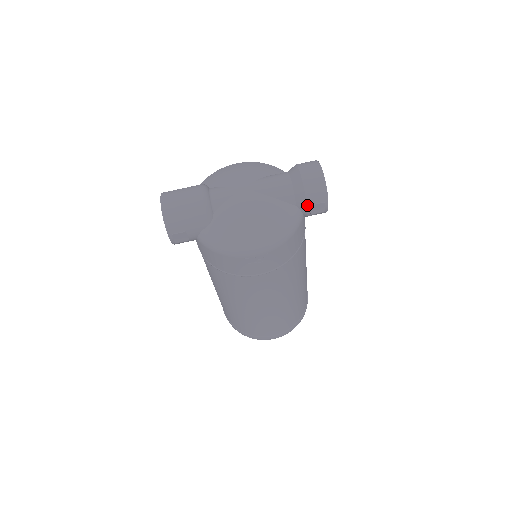
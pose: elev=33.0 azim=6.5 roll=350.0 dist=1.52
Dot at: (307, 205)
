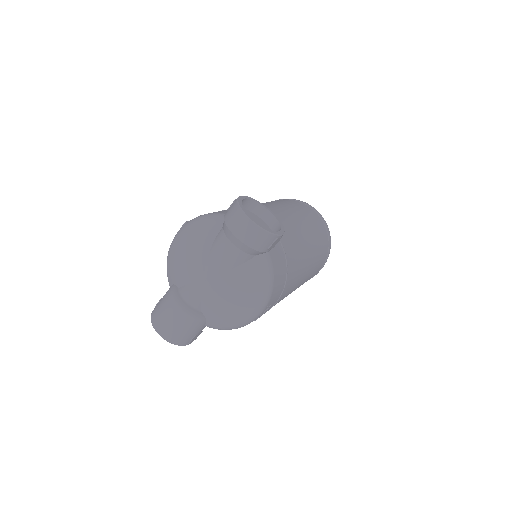
Dot at: (264, 252)
